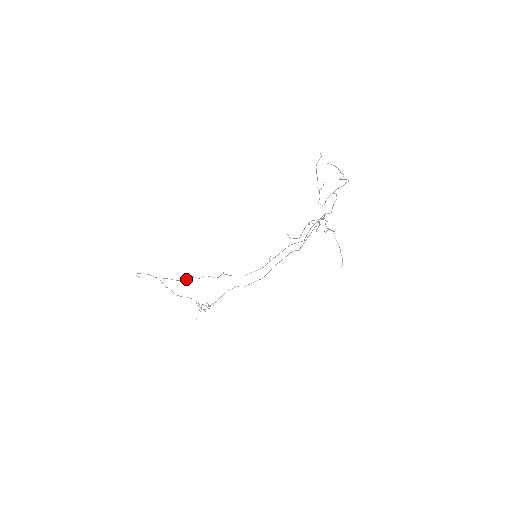
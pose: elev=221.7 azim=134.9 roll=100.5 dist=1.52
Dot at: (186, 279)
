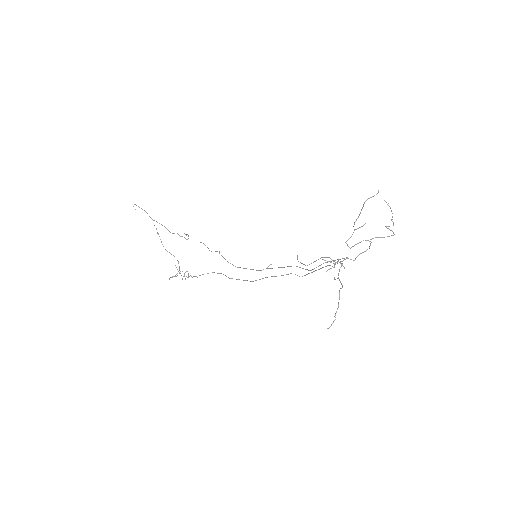
Dot at: (181, 236)
